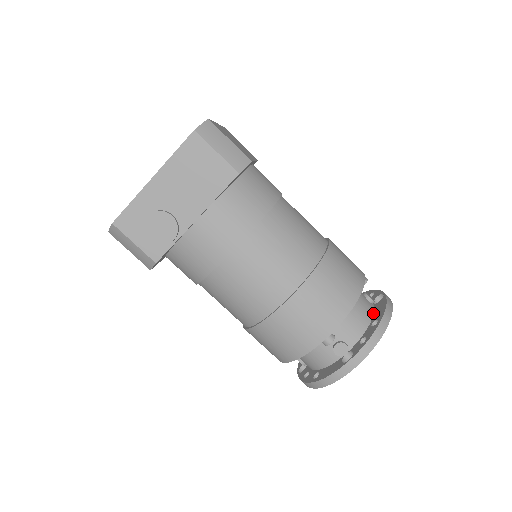
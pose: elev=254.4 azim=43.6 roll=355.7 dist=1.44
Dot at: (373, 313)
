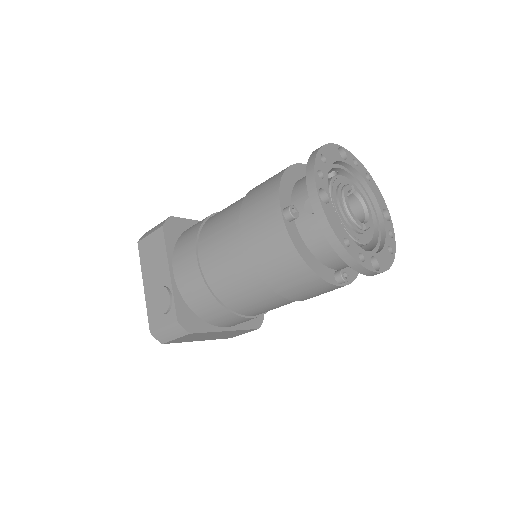
Dot at: occluded
